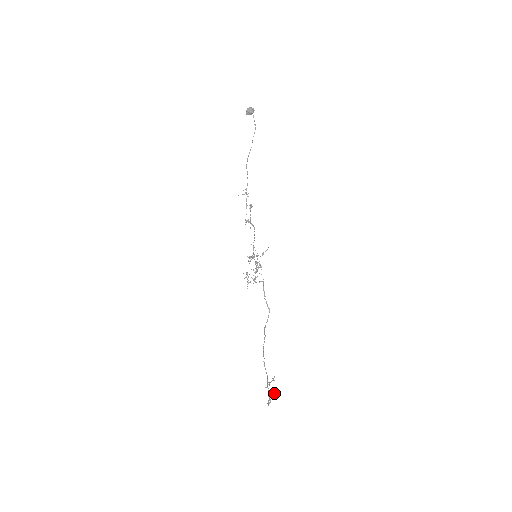
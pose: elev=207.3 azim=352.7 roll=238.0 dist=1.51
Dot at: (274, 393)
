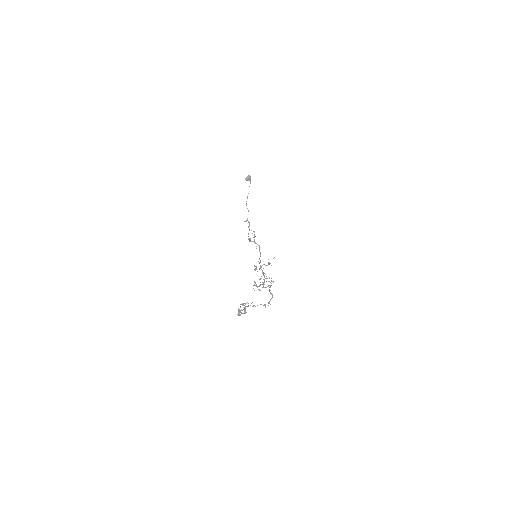
Dot at: (244, 305)
